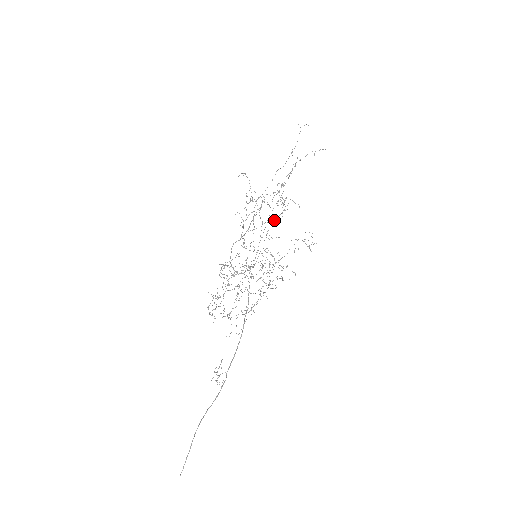
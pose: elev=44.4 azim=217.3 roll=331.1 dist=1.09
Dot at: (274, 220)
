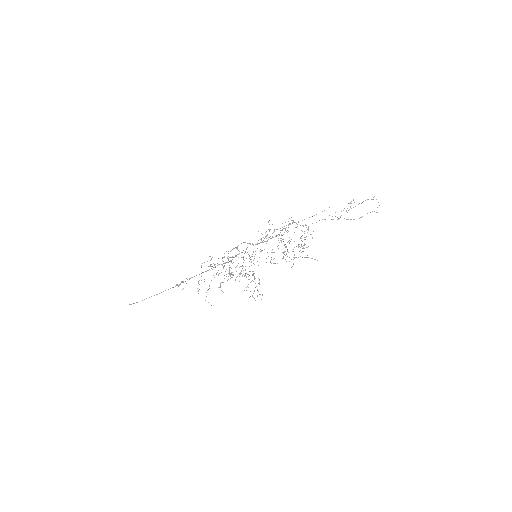
Dot at: (283, 258)
